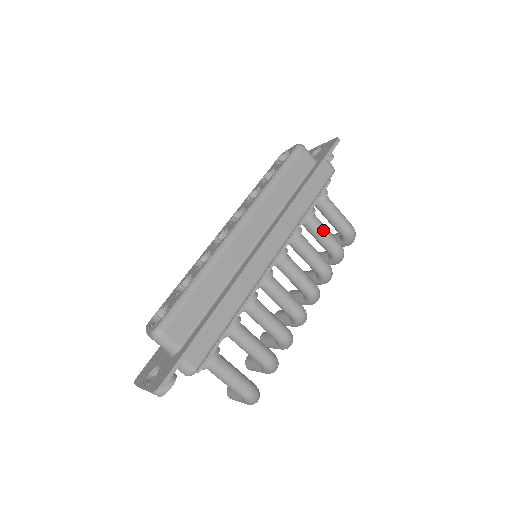
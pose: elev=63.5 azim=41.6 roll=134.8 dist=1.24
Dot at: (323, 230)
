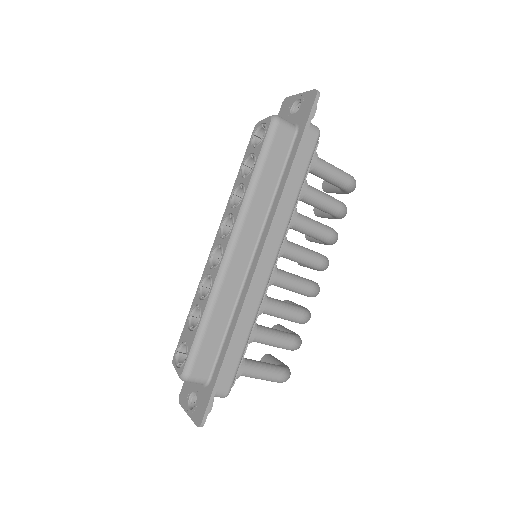
Dot at: (320, 199)
